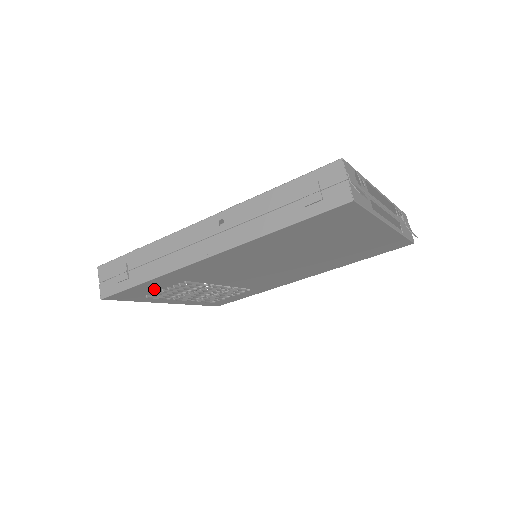
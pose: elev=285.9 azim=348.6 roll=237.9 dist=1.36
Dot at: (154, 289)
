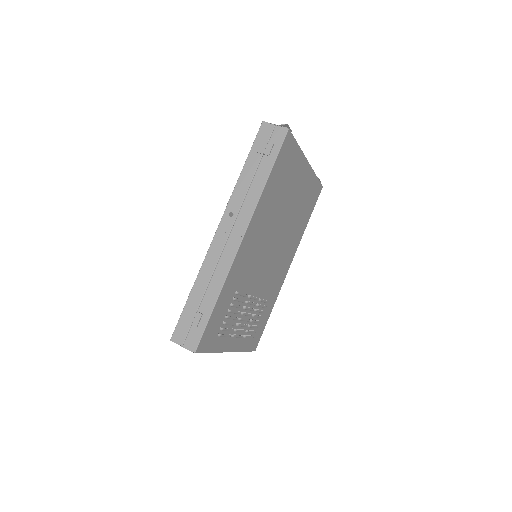
Dot at: (221, 317)
